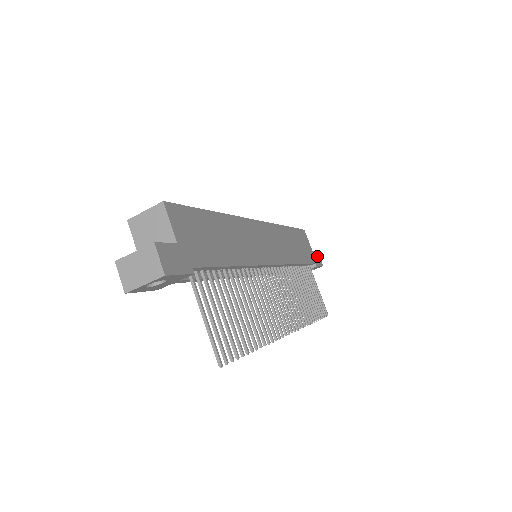
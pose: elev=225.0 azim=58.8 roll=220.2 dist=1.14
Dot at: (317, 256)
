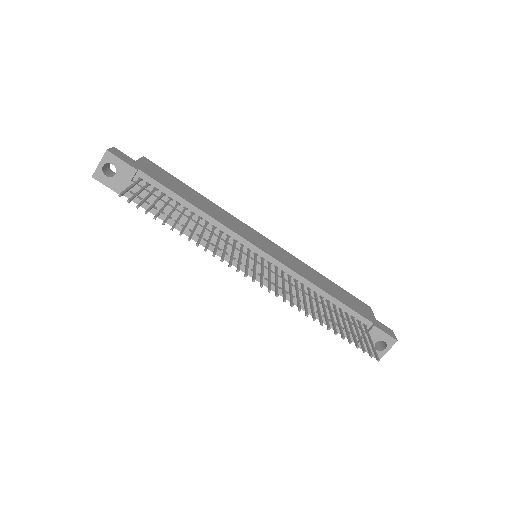
Dot at: (387, 329)
